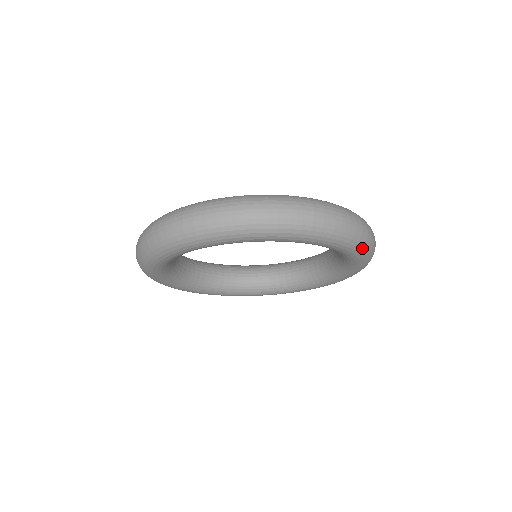
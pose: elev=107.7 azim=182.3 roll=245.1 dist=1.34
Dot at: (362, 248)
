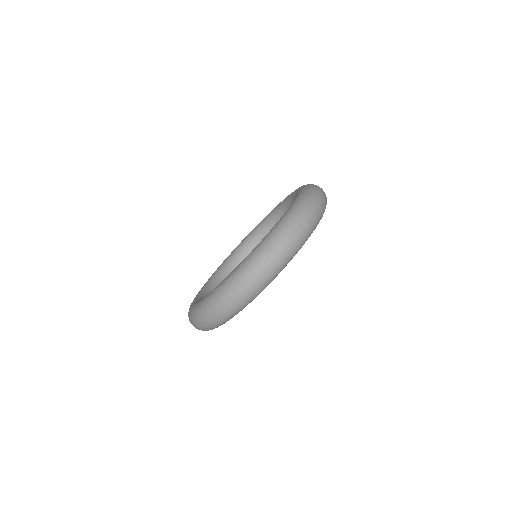
Dot at: occluded
